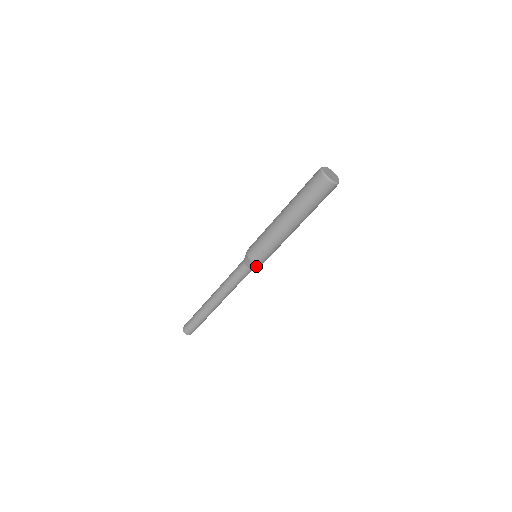
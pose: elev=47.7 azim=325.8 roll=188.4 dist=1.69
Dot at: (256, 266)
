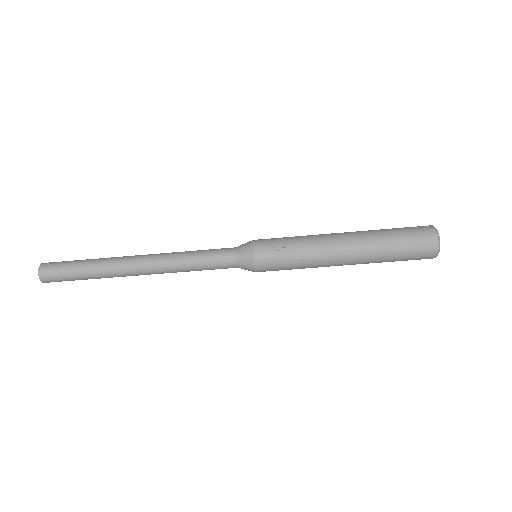
Dot at: (247, 263)
